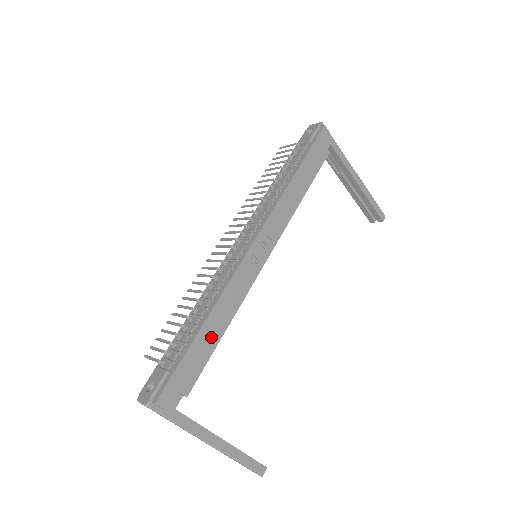
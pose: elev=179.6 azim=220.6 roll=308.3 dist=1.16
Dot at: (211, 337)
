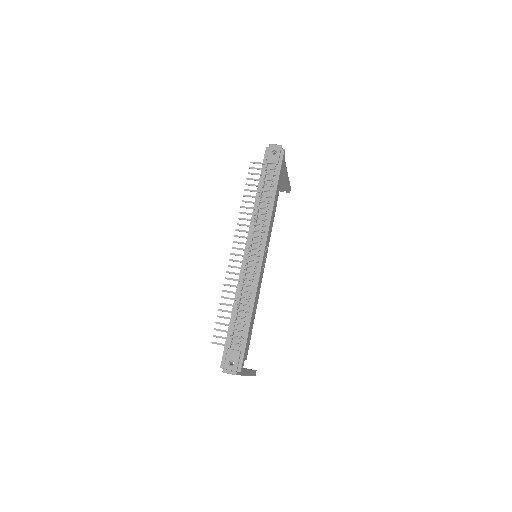
Dot at: (252, 321)
